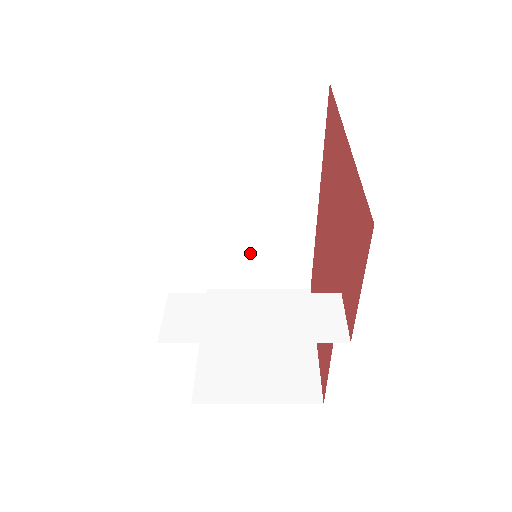
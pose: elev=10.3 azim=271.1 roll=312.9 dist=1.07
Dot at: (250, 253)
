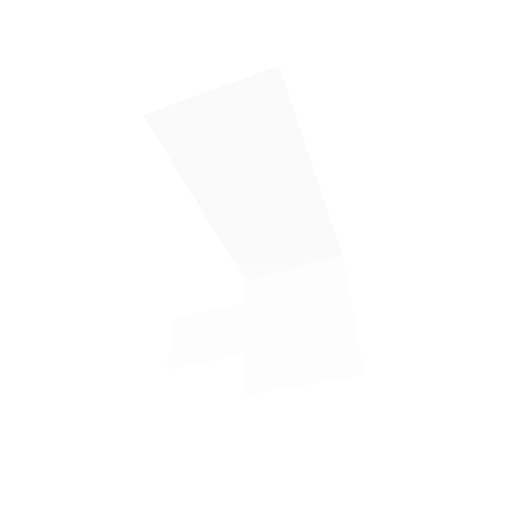
Dot at: (270, 240)
